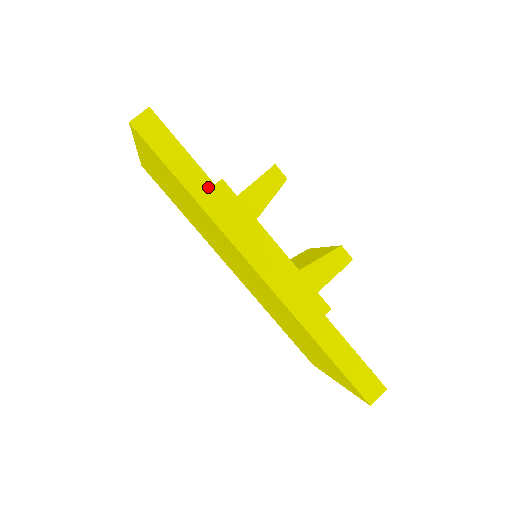
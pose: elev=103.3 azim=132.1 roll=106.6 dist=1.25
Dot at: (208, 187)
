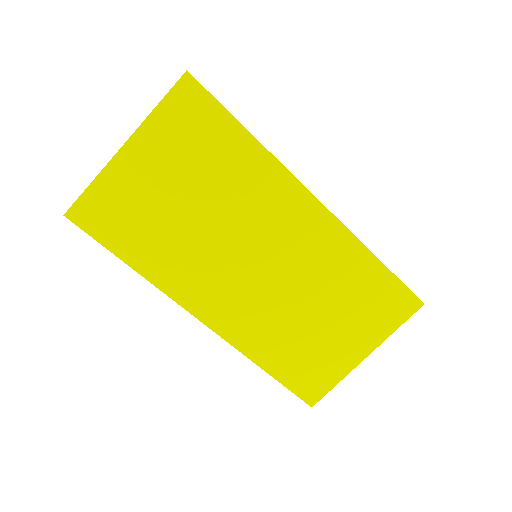
Dot at: occluded
